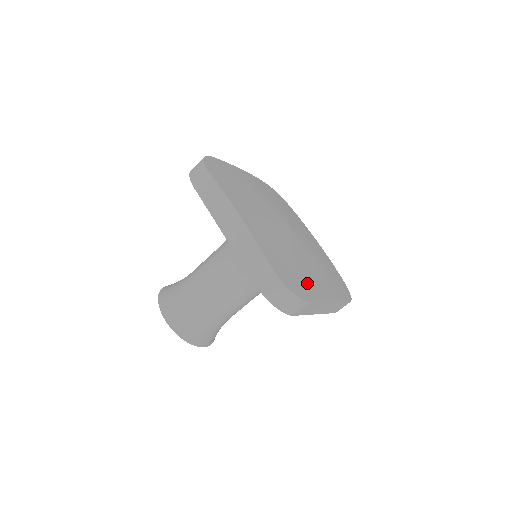
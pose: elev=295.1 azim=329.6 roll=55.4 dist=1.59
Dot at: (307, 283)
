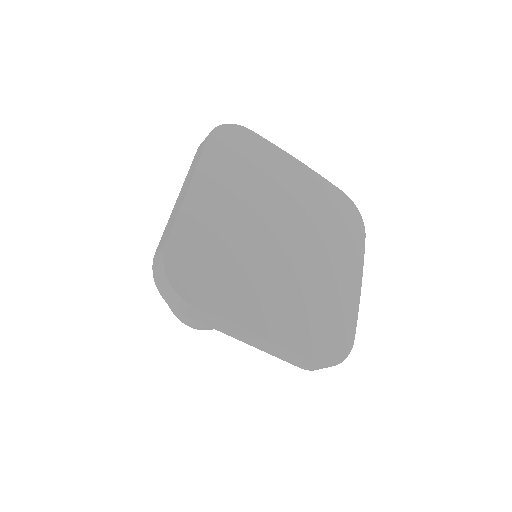
Dot at: (220, 290)
